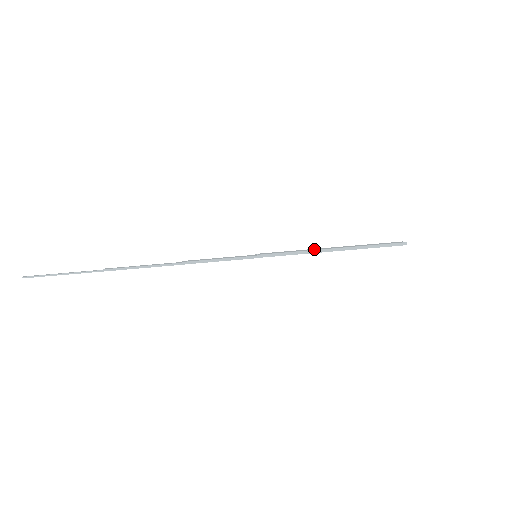
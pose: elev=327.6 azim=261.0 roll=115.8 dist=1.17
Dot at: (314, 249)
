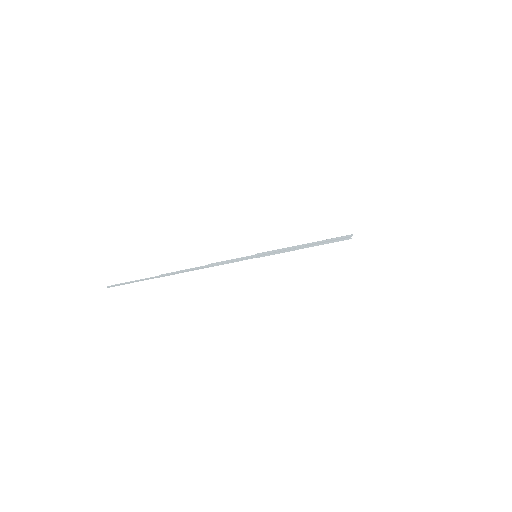
Dot at: (293, 247)
